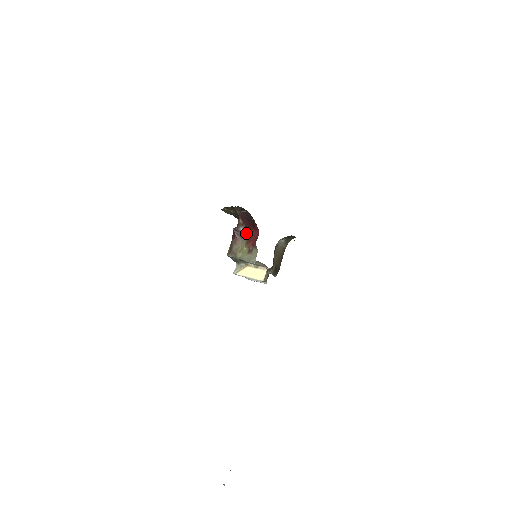
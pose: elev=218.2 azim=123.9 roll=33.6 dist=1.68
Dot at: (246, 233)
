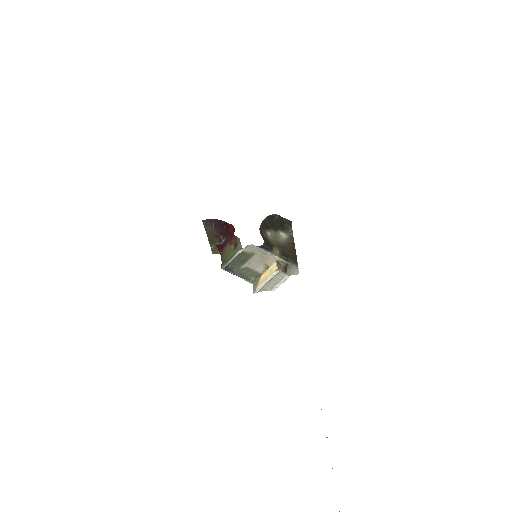
Dot at: (228, 240)
